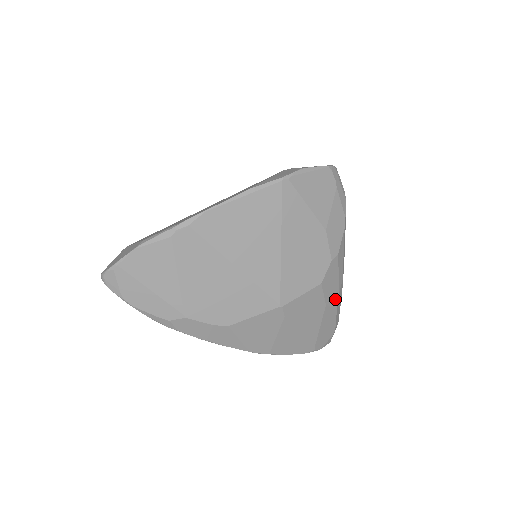
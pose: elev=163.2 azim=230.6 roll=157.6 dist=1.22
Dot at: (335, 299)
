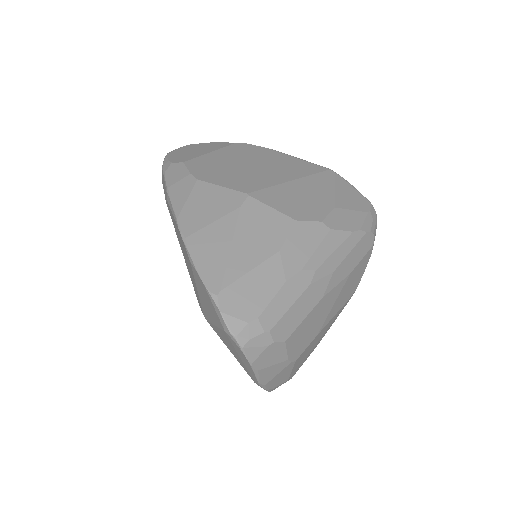
Dot at: (292, 268)
